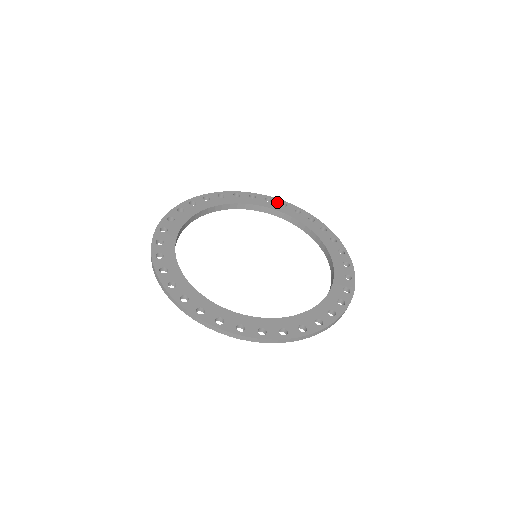
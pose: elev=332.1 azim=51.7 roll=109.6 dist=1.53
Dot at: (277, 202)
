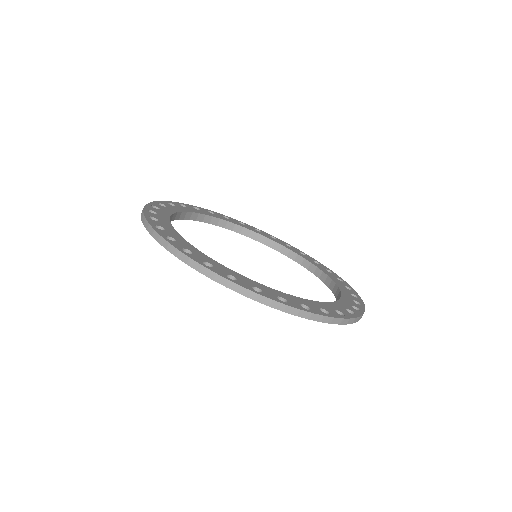
Dot at: (219, 215)
